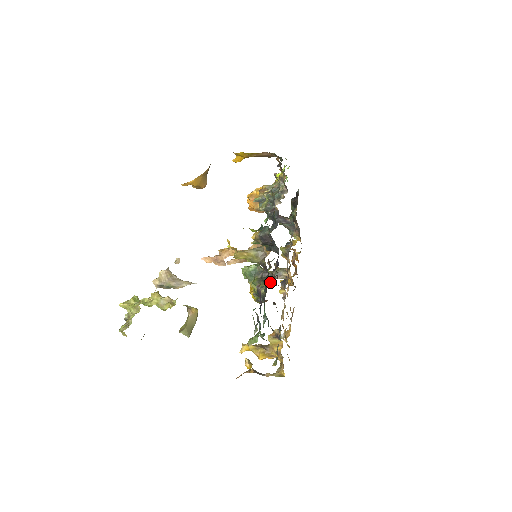
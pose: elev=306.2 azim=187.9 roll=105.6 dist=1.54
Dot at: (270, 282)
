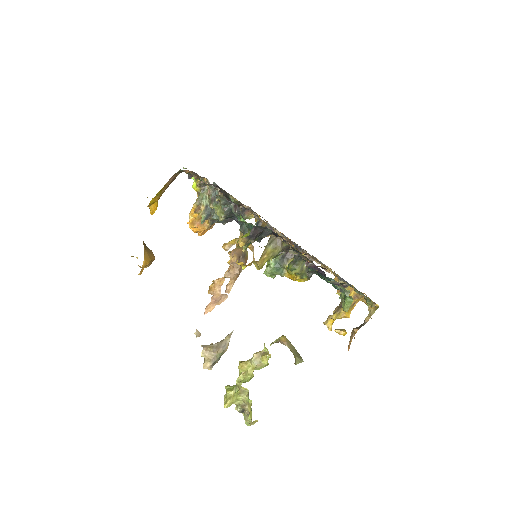
Dot at: occluded
